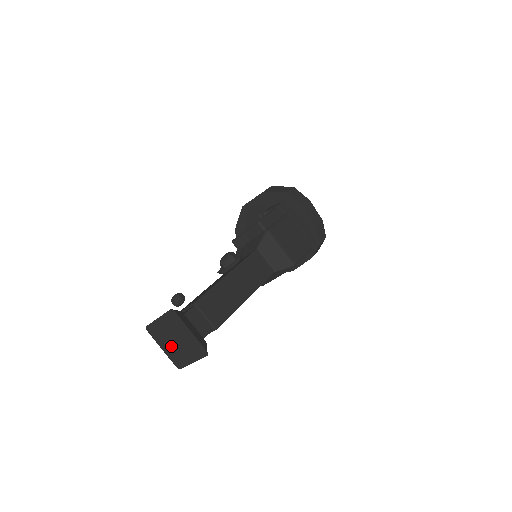
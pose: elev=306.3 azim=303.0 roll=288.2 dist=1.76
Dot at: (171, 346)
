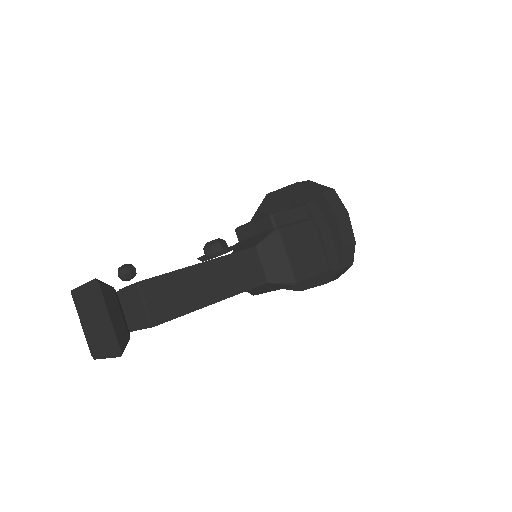
Dot at: (90, 326)
